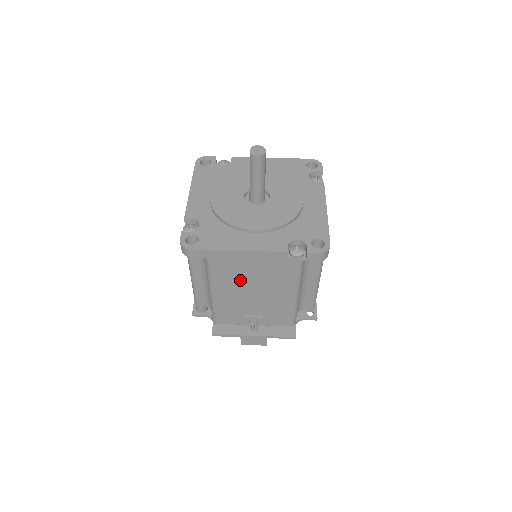
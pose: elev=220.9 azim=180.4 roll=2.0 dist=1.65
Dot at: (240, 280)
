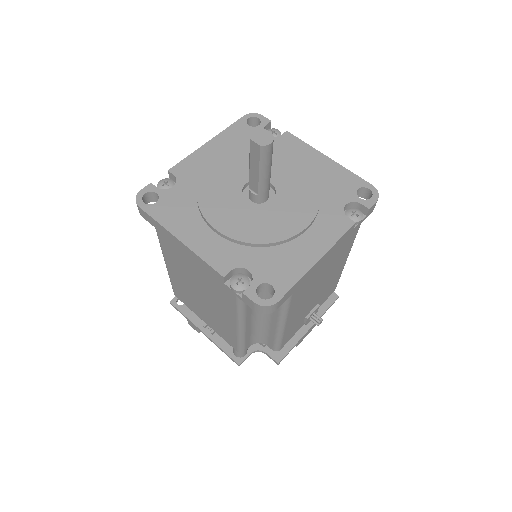
Dot at: (311, 289)
